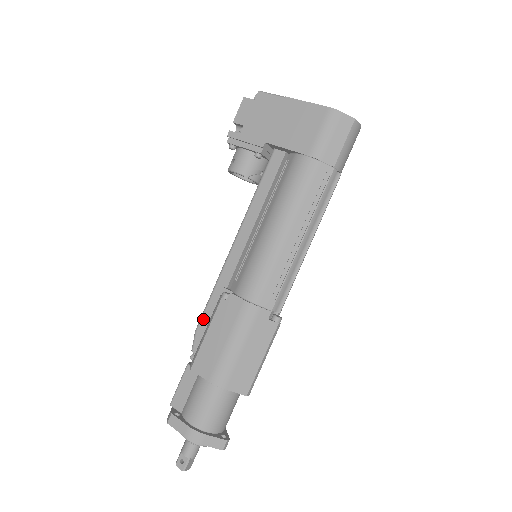
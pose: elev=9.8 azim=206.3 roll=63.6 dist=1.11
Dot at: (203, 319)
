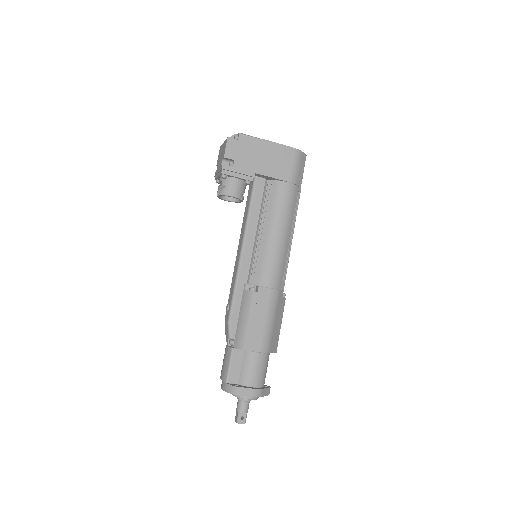
Dot at: (234, 312)
